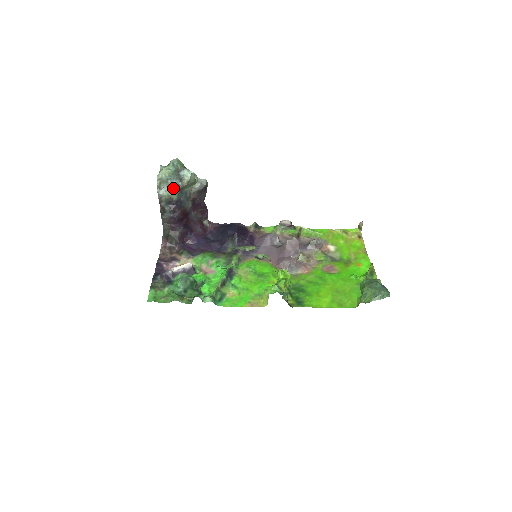
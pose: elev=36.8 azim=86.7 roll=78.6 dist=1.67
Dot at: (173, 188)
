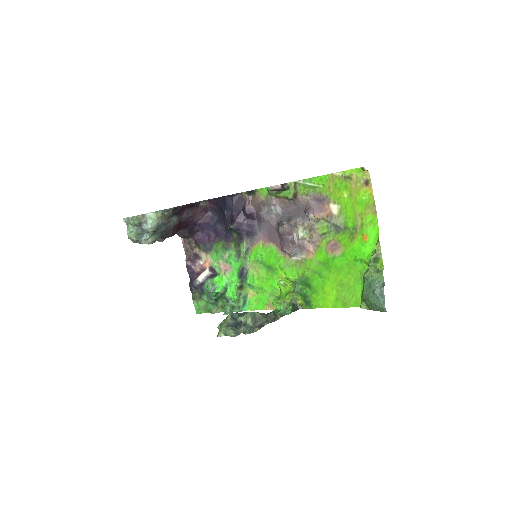
Dot at: (148, 238)
